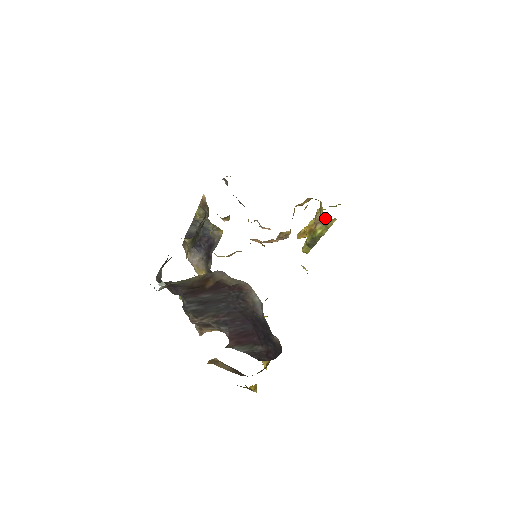
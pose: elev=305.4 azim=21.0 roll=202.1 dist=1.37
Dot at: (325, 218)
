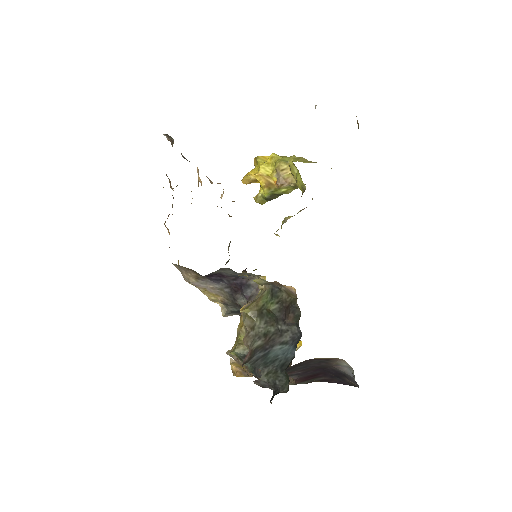
Dot at: occluded
